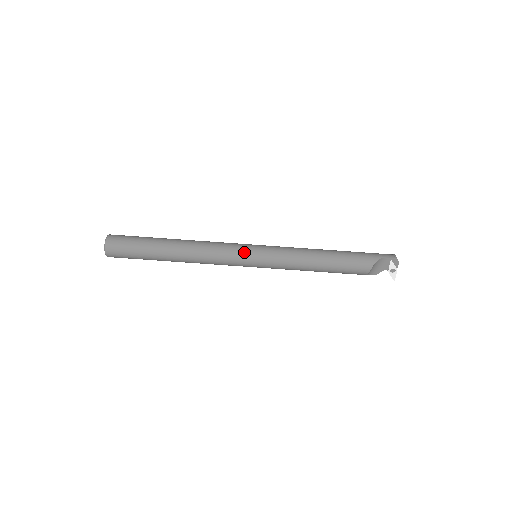
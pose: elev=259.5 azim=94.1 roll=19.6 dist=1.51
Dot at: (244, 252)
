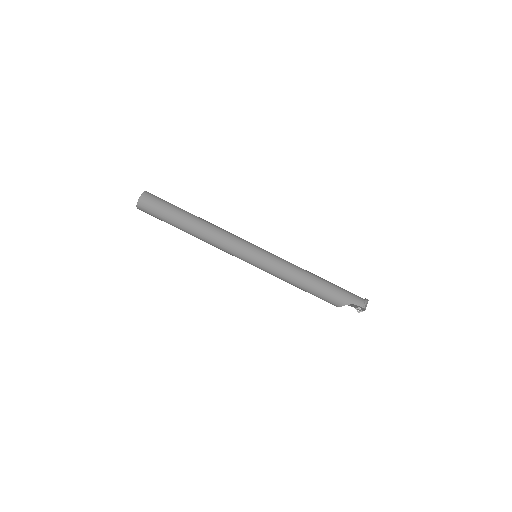
Dot at: (245, 255)
